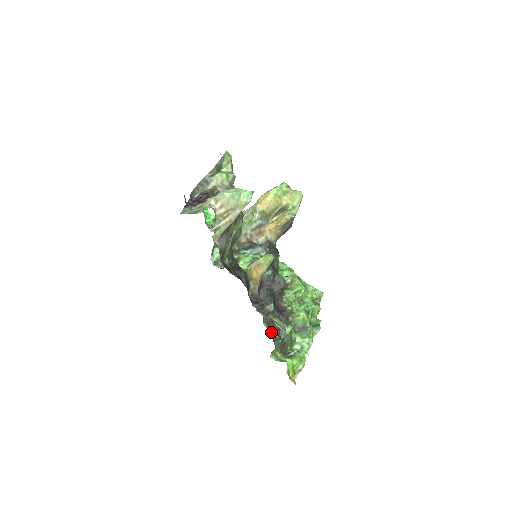
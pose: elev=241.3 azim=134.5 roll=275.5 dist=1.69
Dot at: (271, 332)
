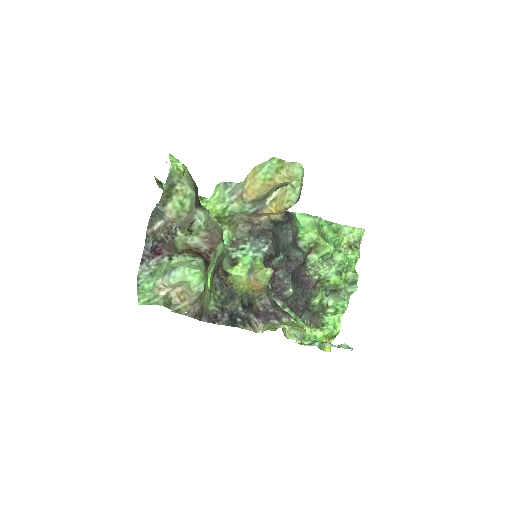
Dot at: (296, 310)
